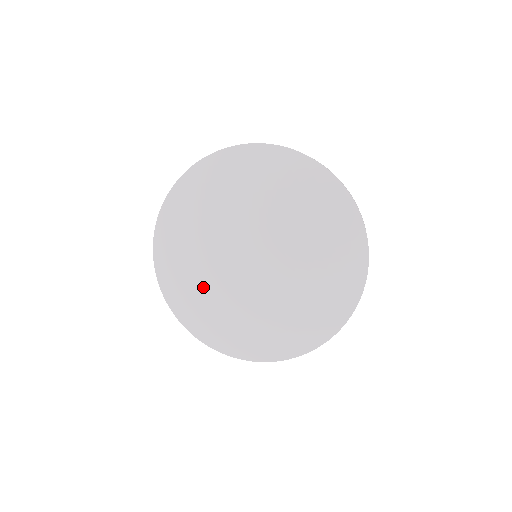
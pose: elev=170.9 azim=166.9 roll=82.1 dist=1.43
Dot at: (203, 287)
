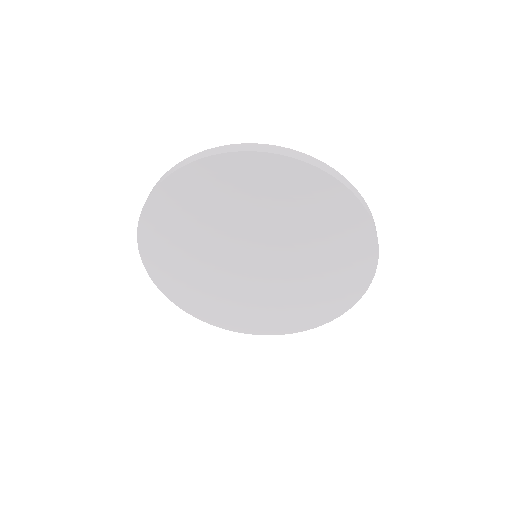
Dot at: (255, 309)
